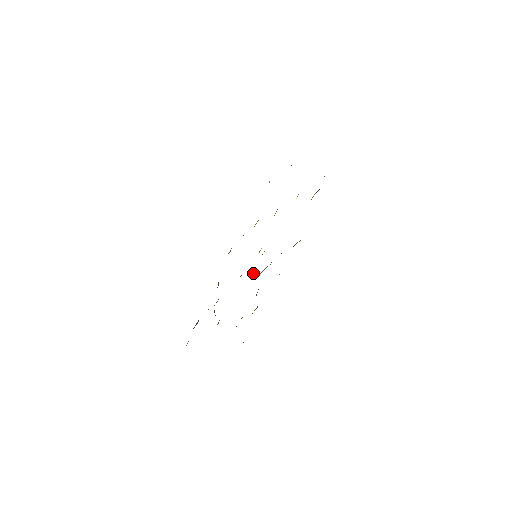
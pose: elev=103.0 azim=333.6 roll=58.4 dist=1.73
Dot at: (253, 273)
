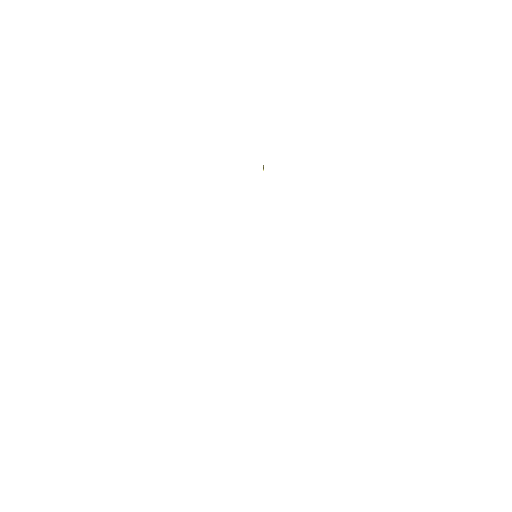
Dot at: occluded
